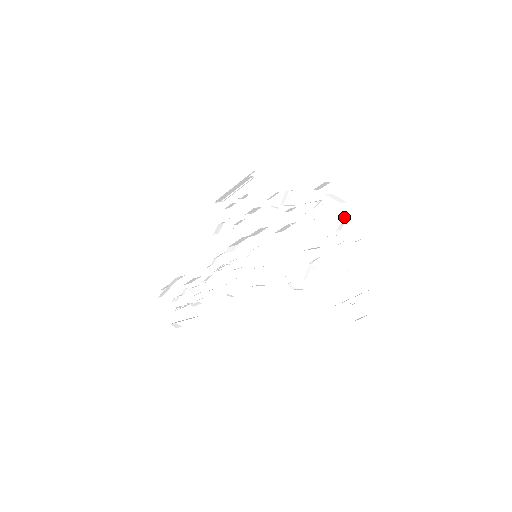
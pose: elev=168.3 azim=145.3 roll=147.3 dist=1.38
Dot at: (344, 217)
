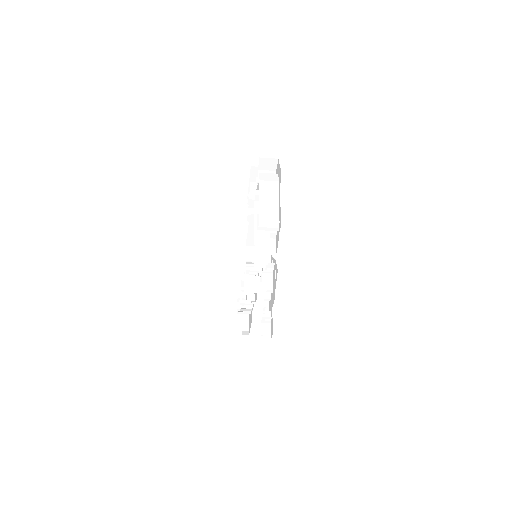
Dot at: (267, 199)
